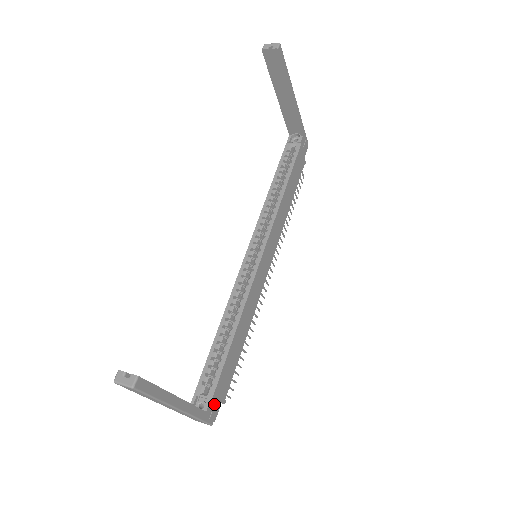
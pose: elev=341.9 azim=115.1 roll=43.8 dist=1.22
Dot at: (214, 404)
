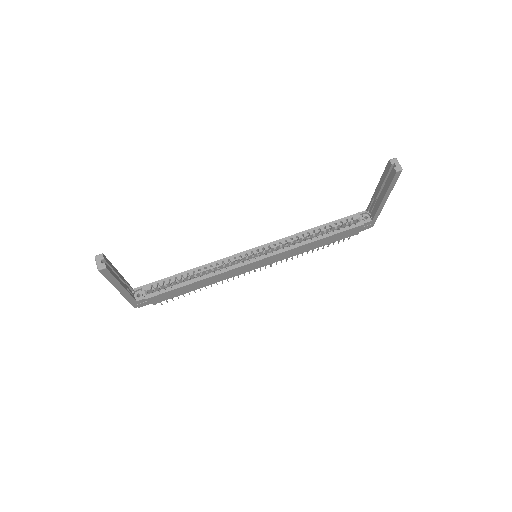
Dot at: (146, 301)
